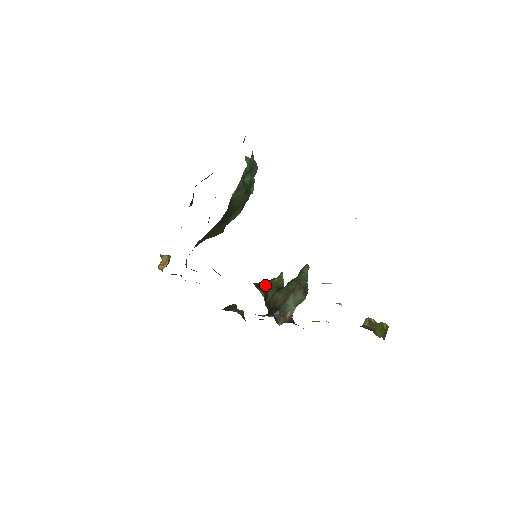
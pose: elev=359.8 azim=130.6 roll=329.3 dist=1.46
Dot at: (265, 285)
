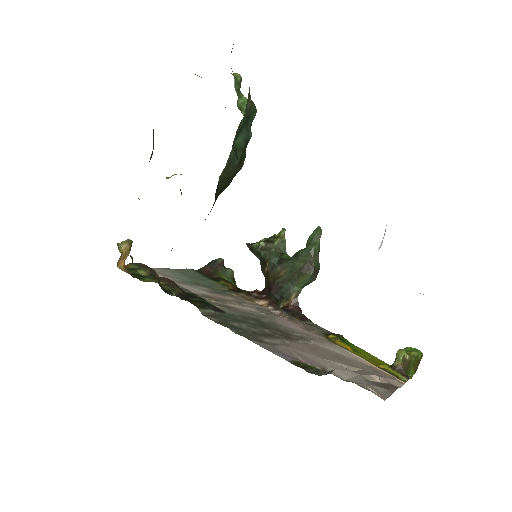
Dot at: (262, 252)
